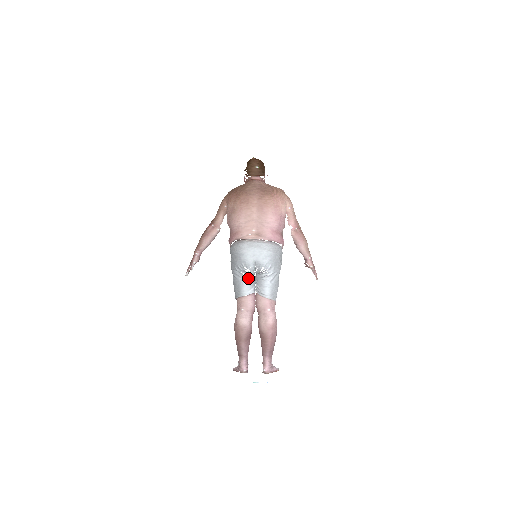
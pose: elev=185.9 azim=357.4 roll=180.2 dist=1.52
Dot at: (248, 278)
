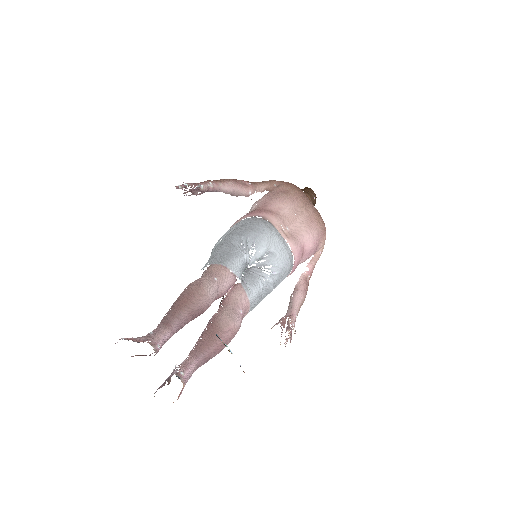
Dot at: (245, 259)
